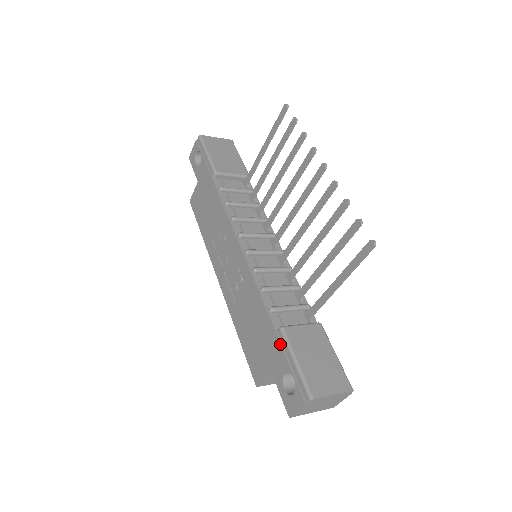
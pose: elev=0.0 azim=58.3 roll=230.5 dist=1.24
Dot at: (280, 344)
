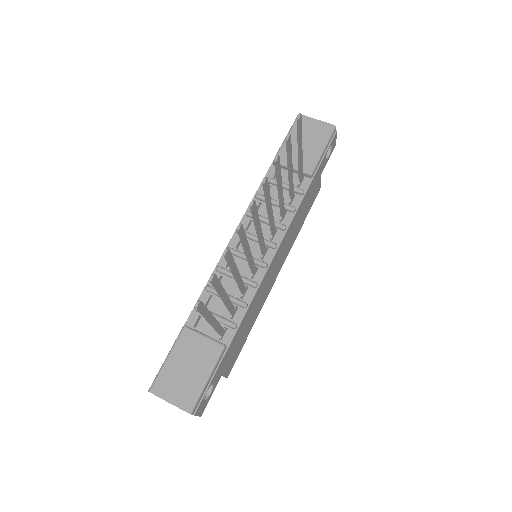
Dot at: occluded
